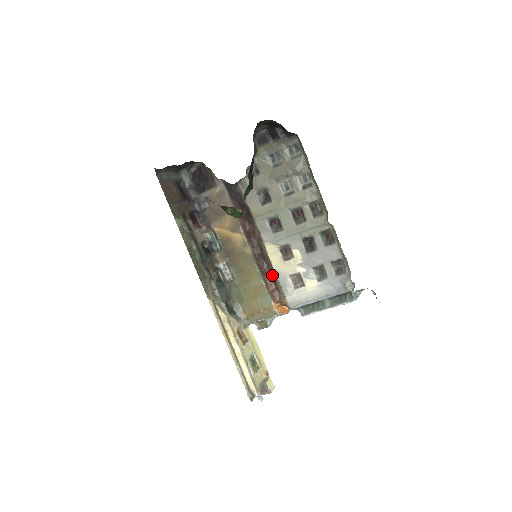
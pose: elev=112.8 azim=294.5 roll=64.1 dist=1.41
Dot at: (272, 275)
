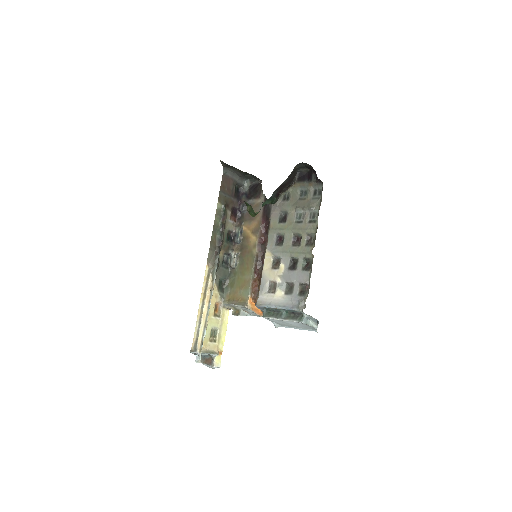
Dot at: (260, 277)
